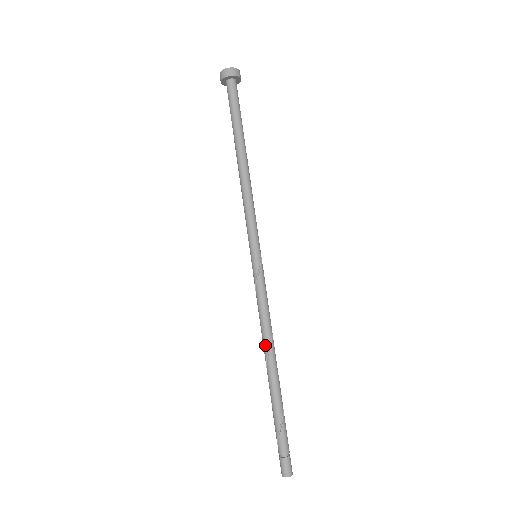
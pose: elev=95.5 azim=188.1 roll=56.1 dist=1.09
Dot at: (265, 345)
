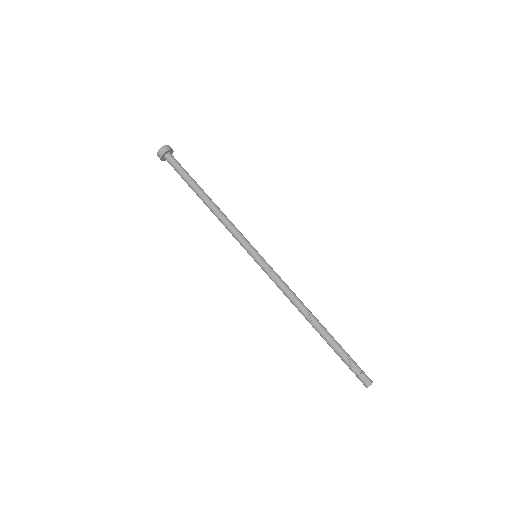
Dot at: (302, 307)
